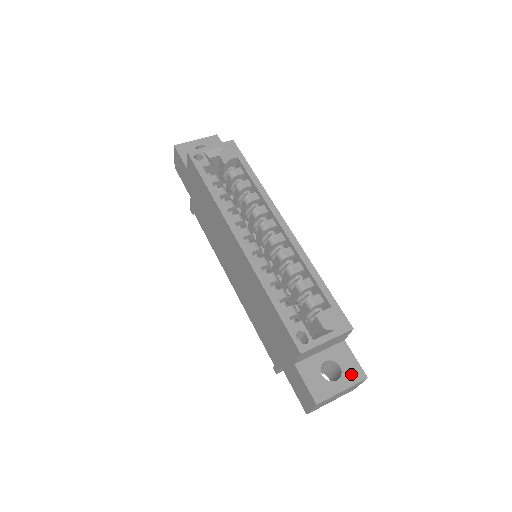
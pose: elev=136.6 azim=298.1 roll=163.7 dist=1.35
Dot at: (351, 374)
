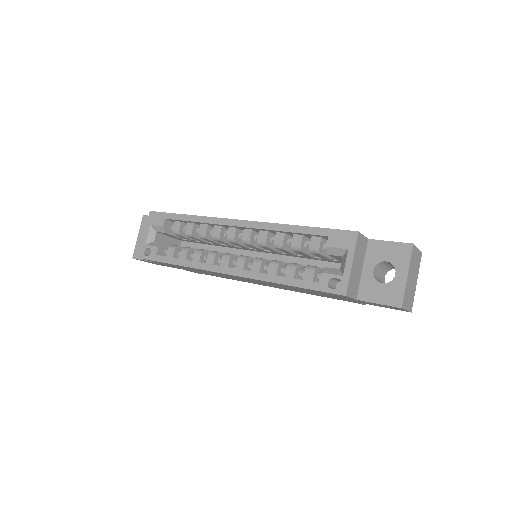
Dot at: (399, 257)
